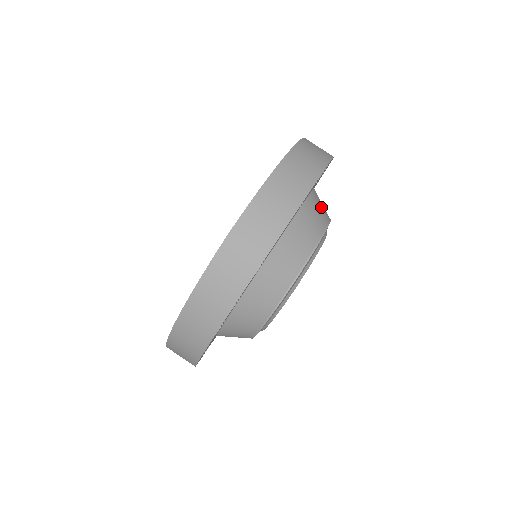
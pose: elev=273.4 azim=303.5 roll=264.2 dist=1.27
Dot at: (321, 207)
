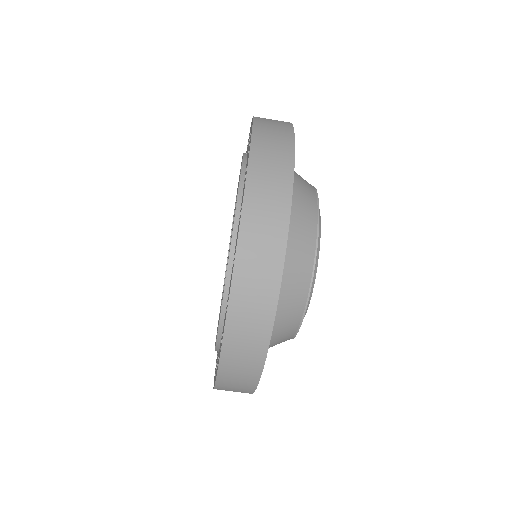
Dot at: occluded
